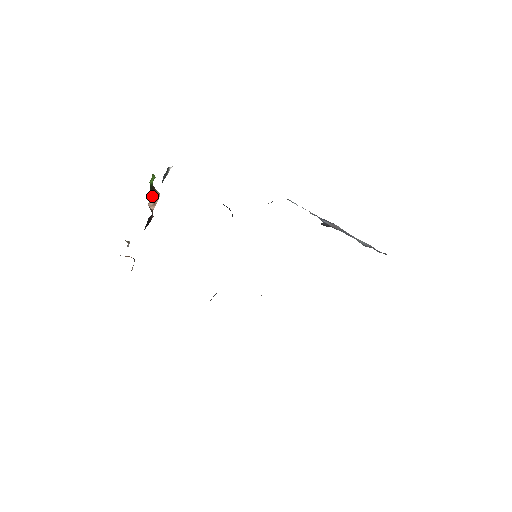
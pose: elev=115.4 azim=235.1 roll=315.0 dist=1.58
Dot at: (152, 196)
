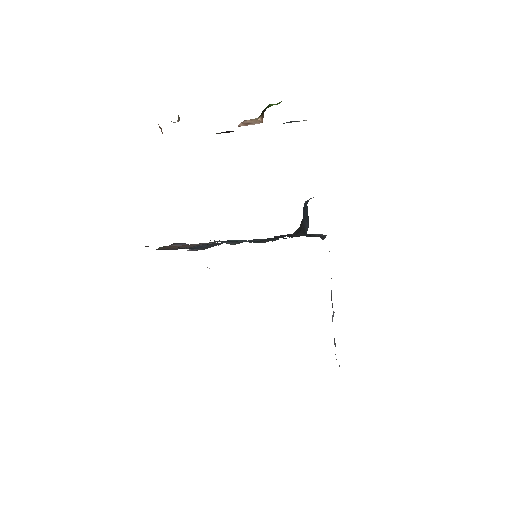
Dot at: (256, 118)
